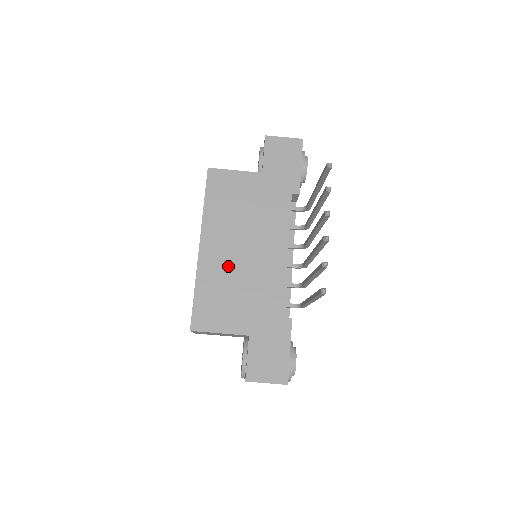
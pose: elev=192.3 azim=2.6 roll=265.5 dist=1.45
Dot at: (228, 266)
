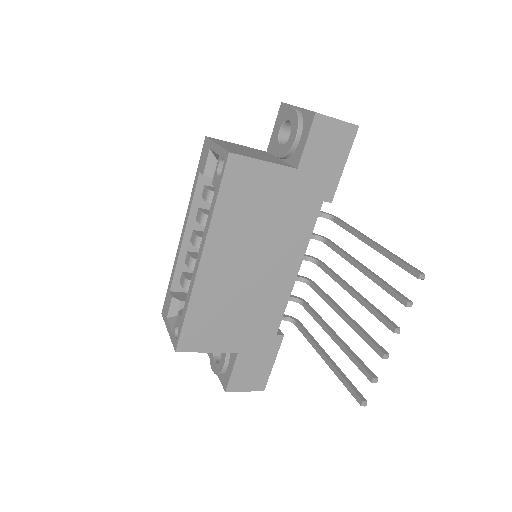
Dot at: (230, 284)
